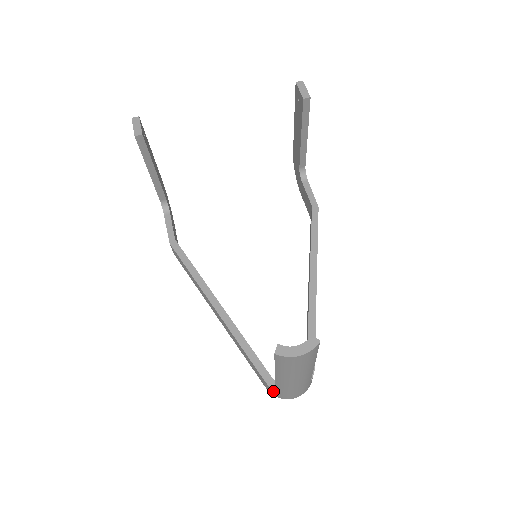
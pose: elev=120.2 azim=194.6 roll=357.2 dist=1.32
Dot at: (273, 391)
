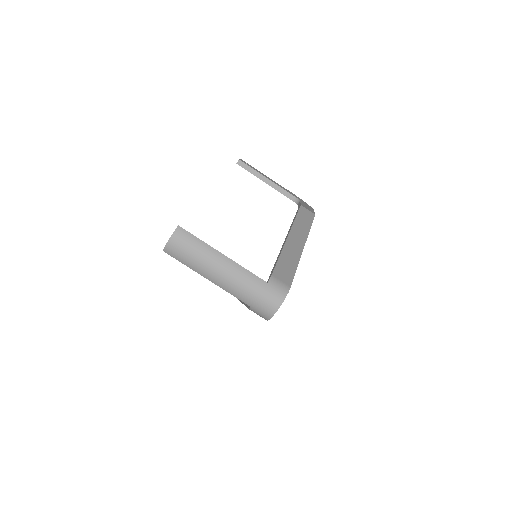
Dot at: (256, 312)
